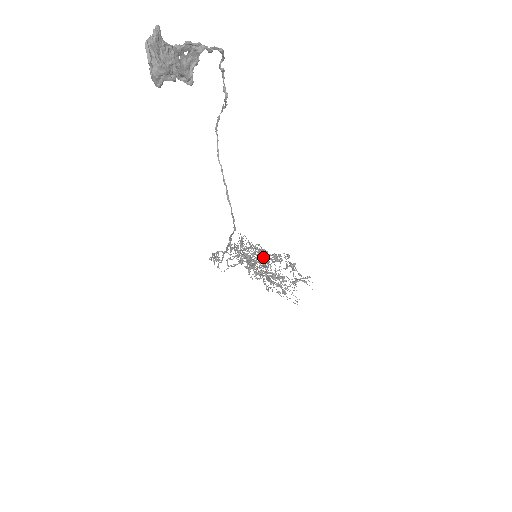
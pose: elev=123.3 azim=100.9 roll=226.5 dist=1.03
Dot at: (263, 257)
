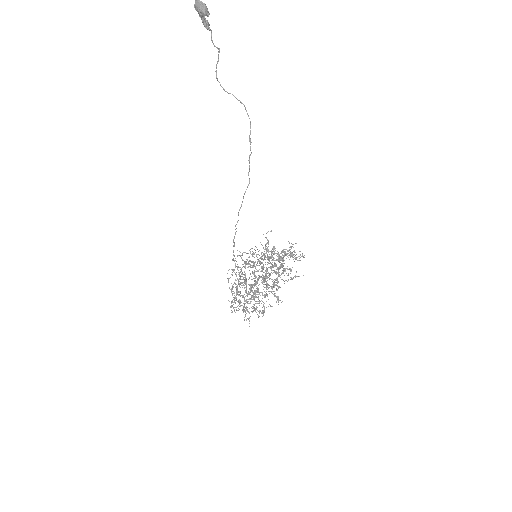
Dot at: (260, 257)
